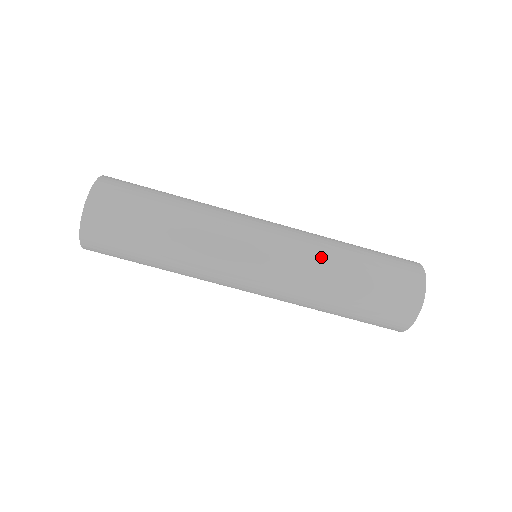
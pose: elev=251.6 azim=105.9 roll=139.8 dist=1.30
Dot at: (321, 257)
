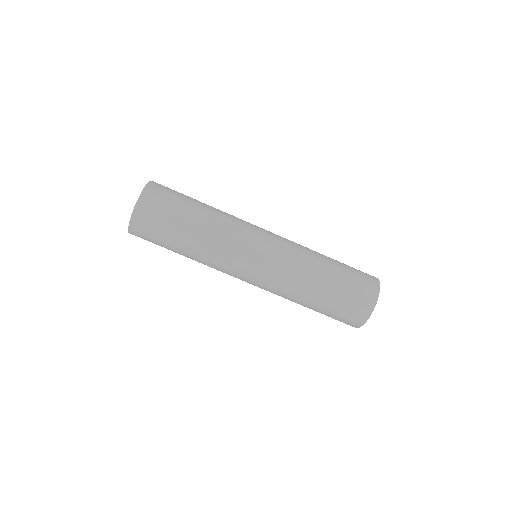
Dot at: (296, 283)
